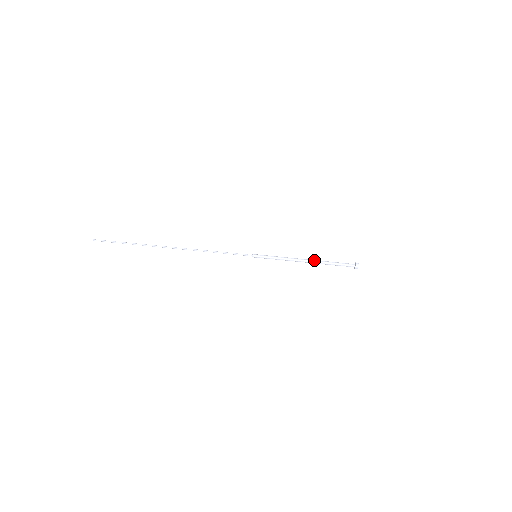
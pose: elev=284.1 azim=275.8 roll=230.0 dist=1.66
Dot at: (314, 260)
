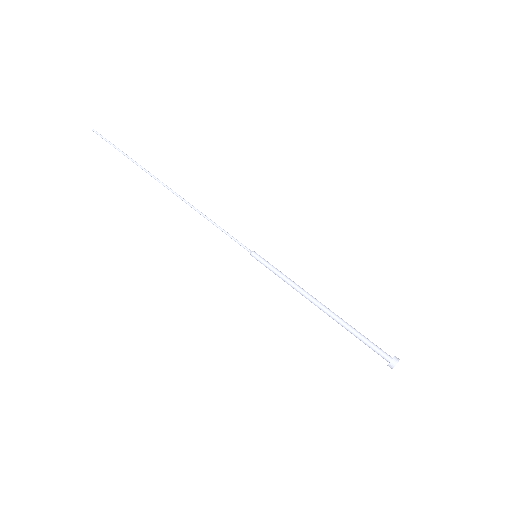
Dot at: (332, 312)
